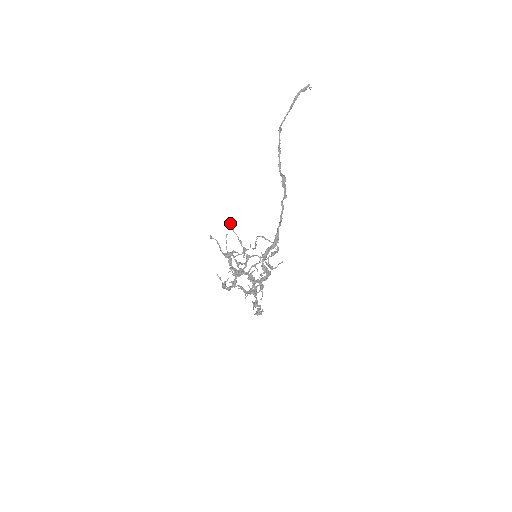
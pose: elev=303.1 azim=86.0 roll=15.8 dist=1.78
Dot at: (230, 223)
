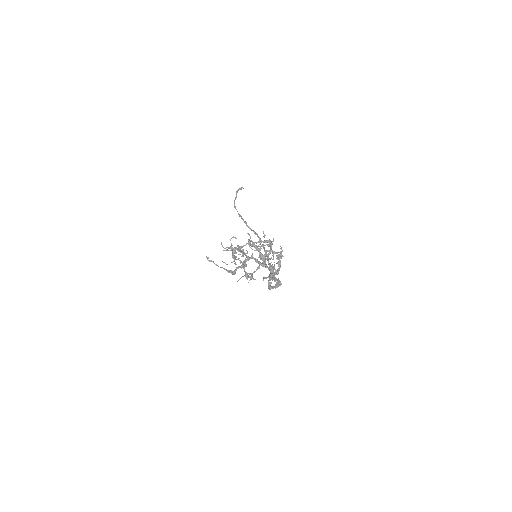
Dot at: (223, 262)
